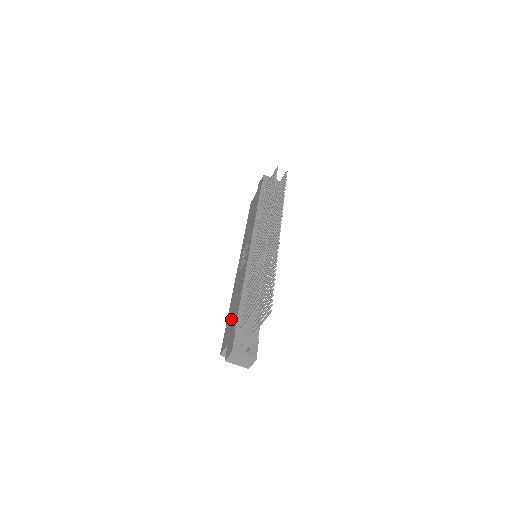
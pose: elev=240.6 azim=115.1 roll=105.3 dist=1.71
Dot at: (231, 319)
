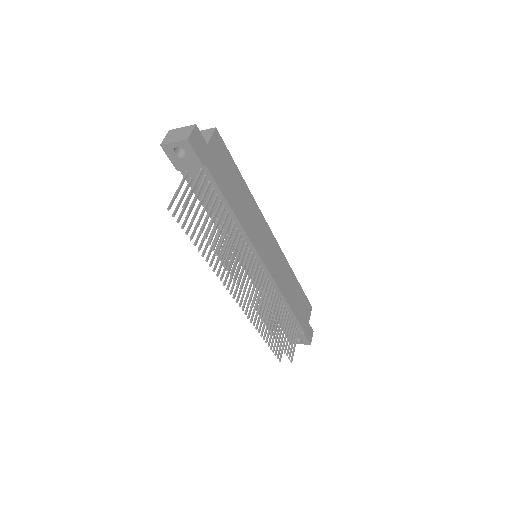
Dot at: occluded
